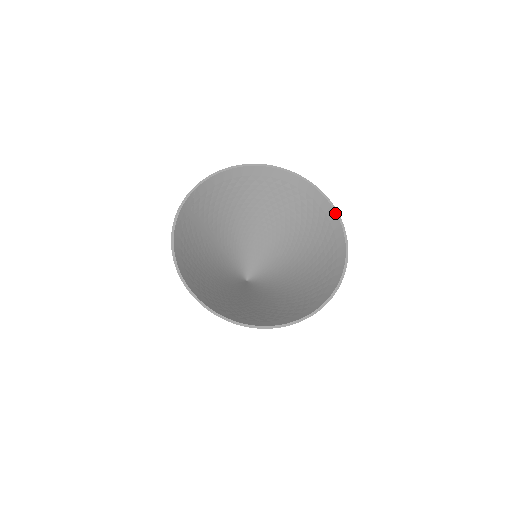
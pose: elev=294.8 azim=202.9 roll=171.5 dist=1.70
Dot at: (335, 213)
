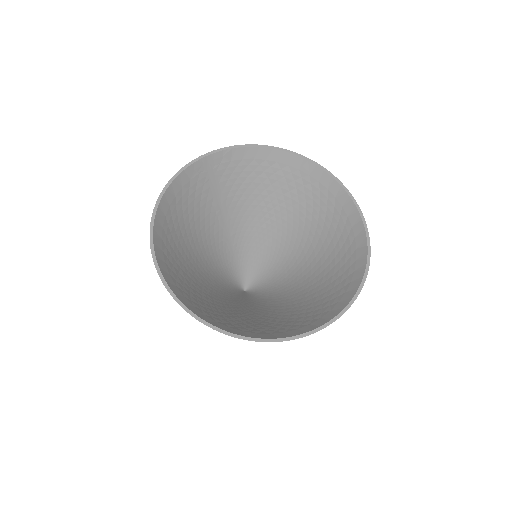
Dot at: (367, 252)
